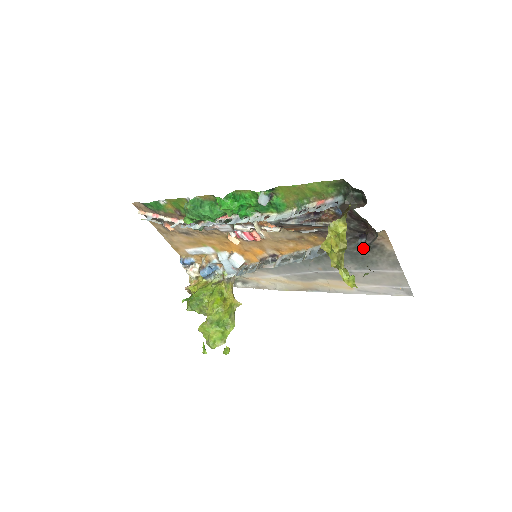
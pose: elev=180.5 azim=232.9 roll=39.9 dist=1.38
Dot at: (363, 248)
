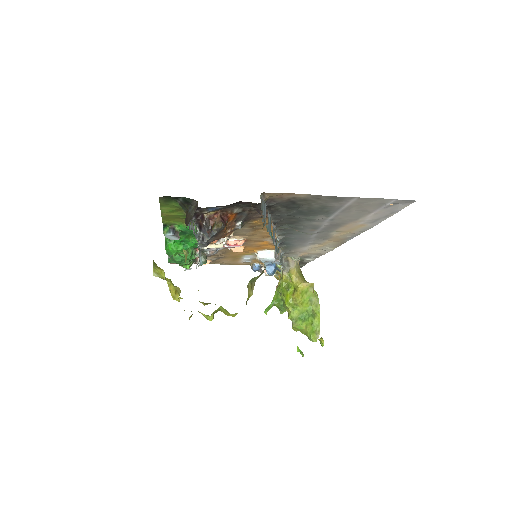
Dot at: (291, 207)
